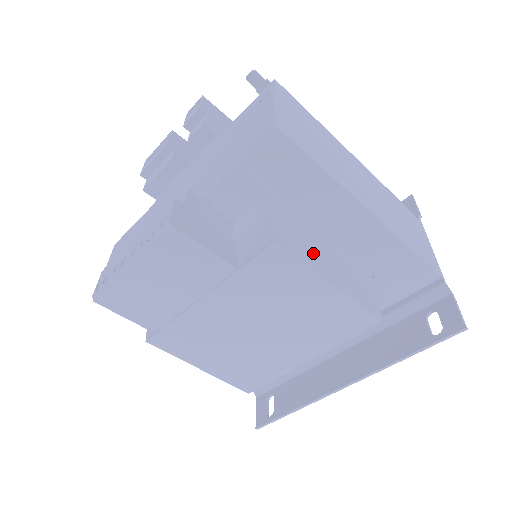
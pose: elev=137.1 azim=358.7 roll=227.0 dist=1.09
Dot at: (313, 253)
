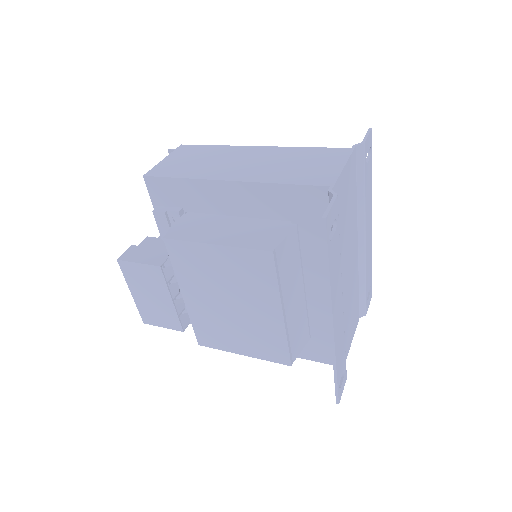
Dot at: (206, 232)
